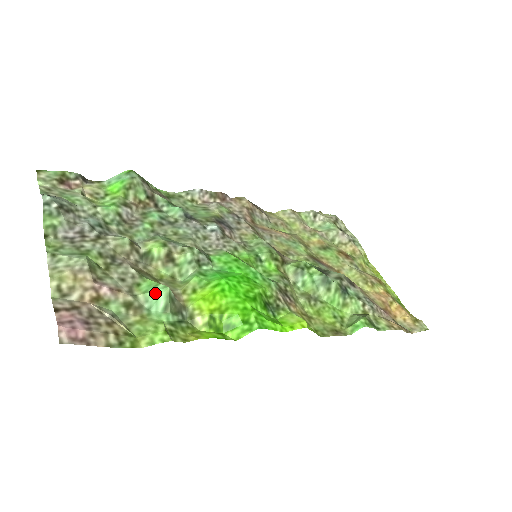
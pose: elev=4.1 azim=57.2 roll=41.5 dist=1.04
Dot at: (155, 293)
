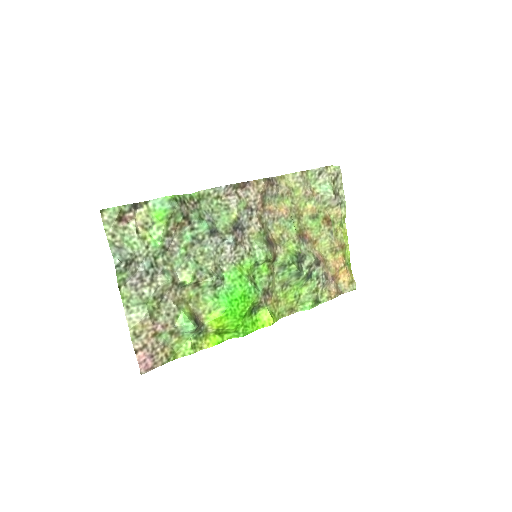
Dot at: (187, 327)
